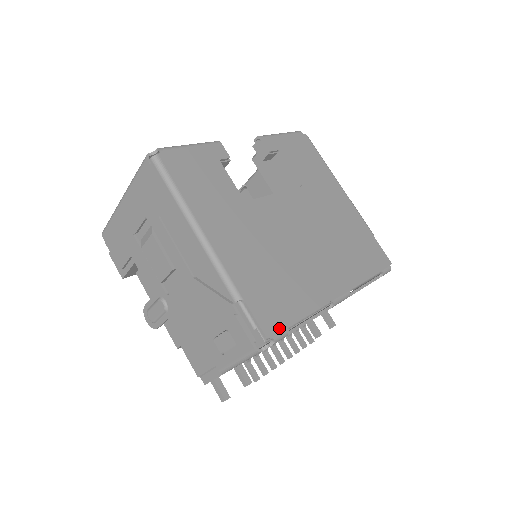
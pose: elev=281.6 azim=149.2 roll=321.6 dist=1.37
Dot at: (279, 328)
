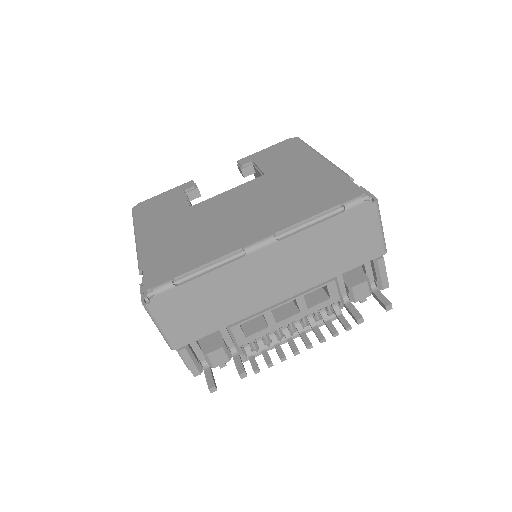
Dot at: (163, 281)
